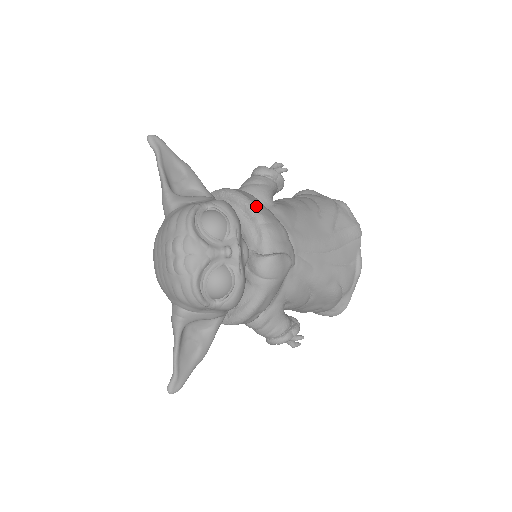
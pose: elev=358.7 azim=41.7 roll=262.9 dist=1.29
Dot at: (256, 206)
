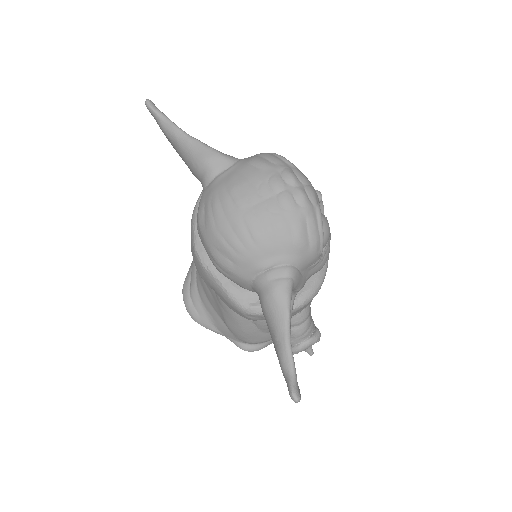
Dot at: occluded
